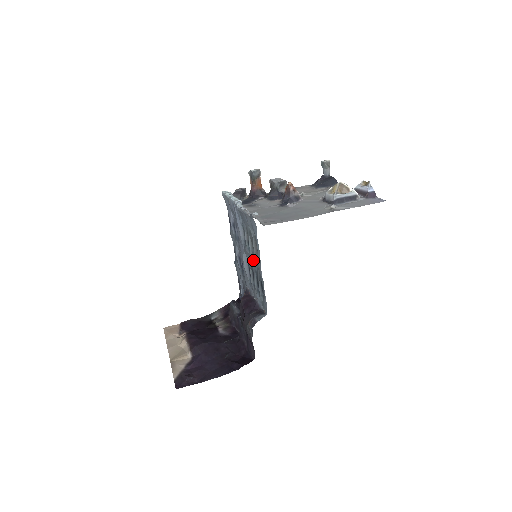
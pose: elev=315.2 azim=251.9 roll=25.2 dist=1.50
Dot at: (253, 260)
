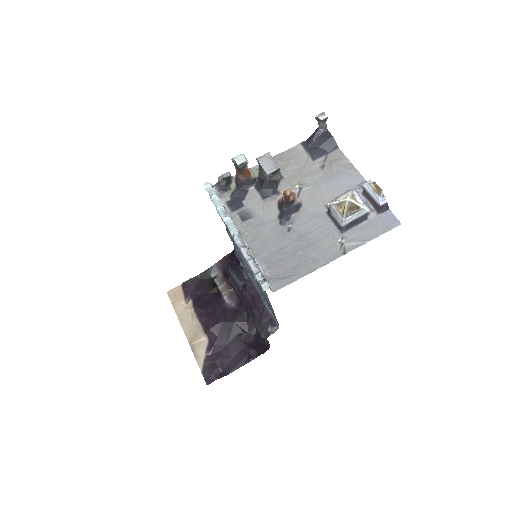
Dot at: (260, 287)
